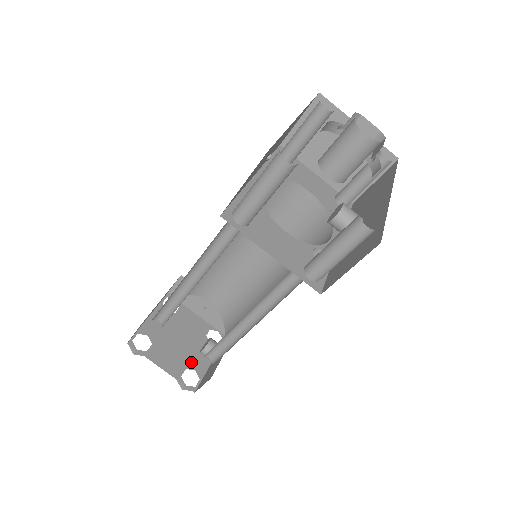
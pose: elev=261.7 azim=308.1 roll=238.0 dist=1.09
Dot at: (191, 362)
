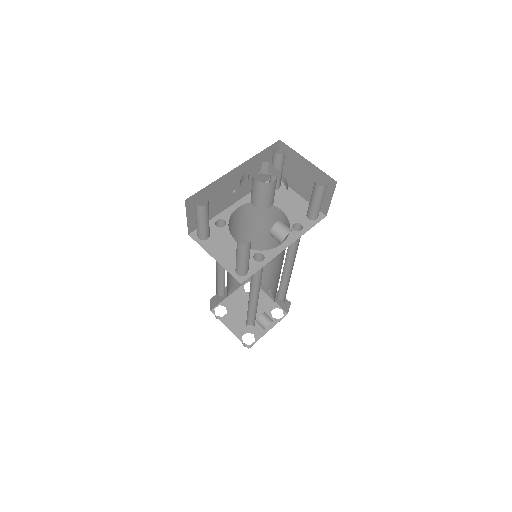
Dot at: (252, 328)
